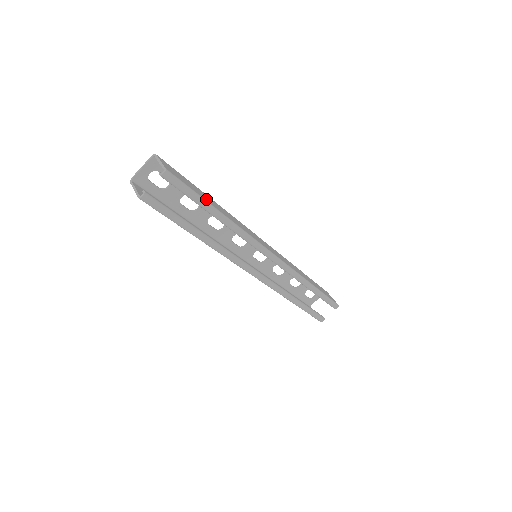
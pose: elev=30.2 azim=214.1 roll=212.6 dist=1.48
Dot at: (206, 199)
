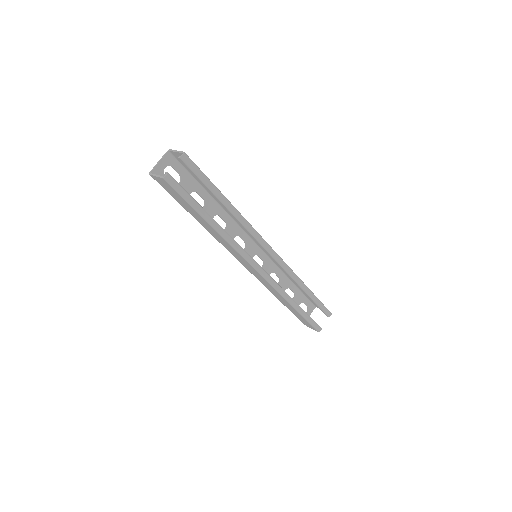
Dot at: occluded
